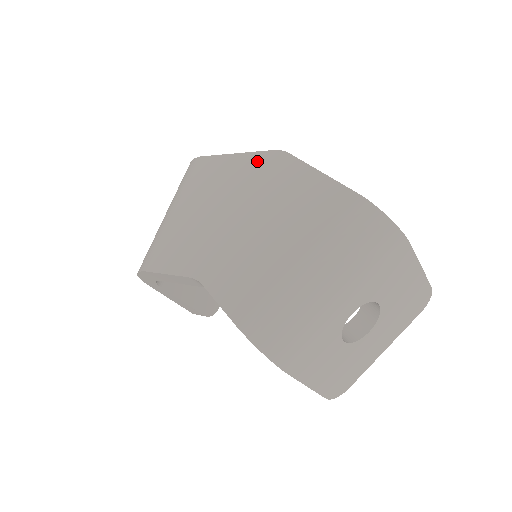
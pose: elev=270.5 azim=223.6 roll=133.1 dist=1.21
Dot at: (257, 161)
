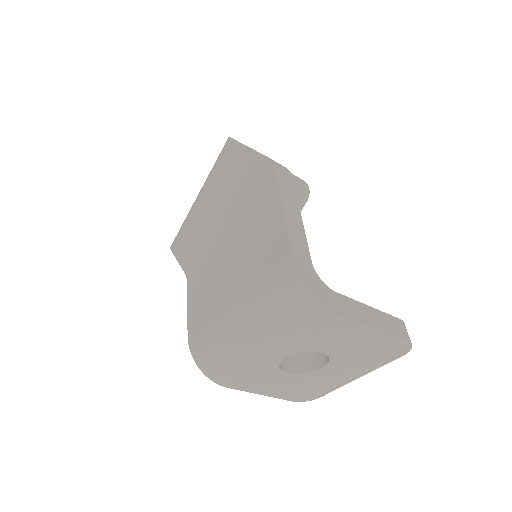
Dot at: (255, 166)
